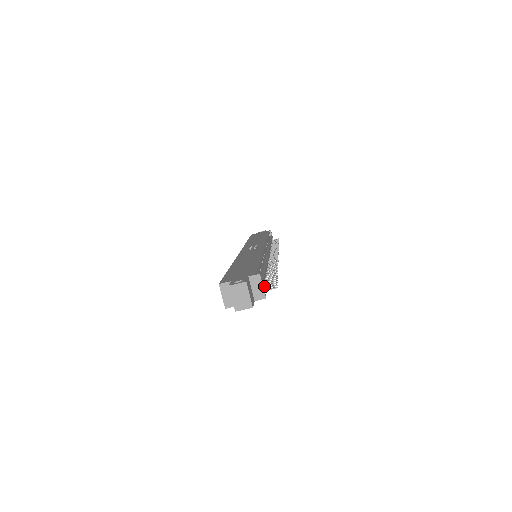
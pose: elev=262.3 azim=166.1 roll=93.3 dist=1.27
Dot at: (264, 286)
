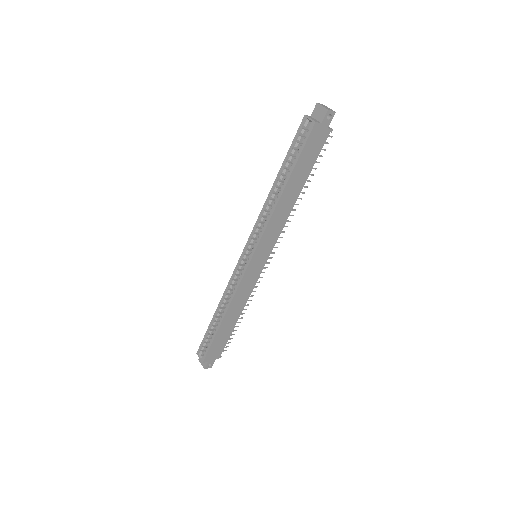
Dot at: (320, 148)
